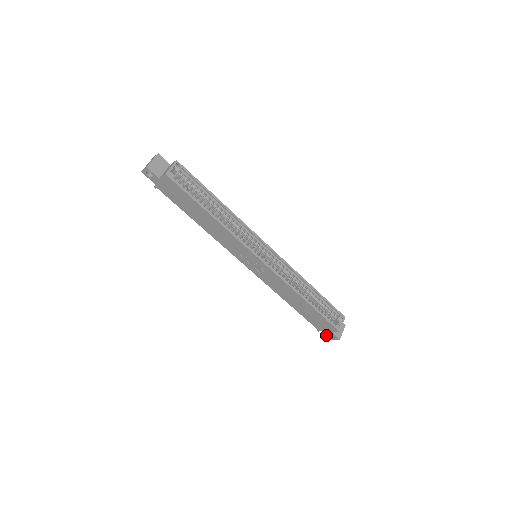
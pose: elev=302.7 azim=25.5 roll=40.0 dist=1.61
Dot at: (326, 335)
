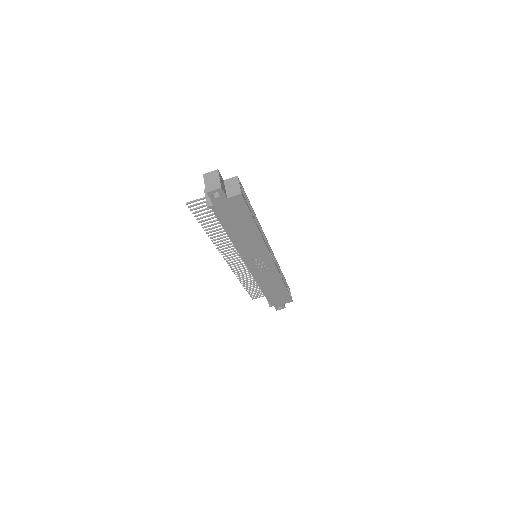
Dot at: (275, 308)
